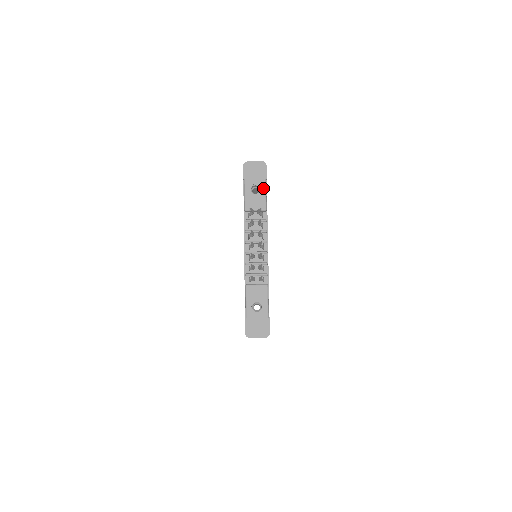
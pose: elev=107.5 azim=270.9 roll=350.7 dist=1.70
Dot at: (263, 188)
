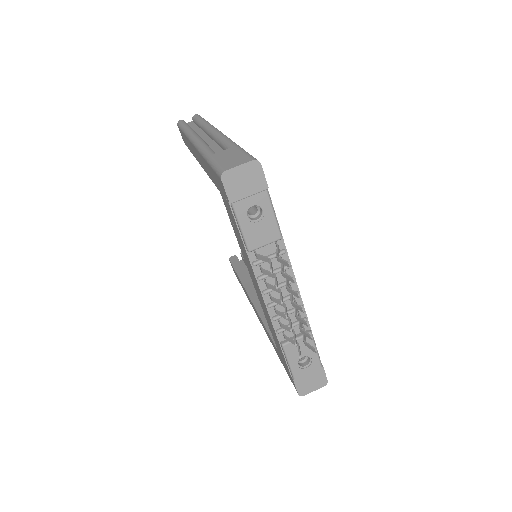
Dot at: (267, 207)
